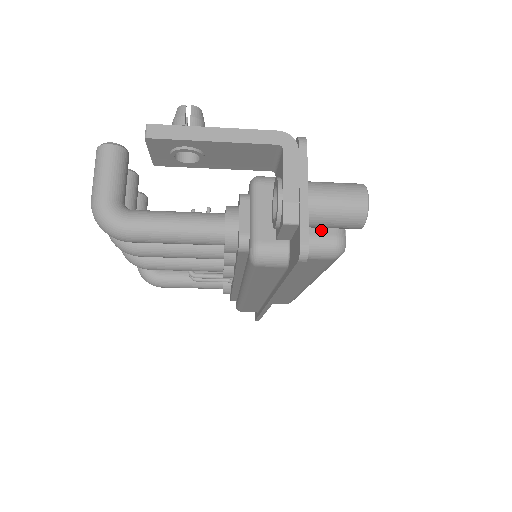
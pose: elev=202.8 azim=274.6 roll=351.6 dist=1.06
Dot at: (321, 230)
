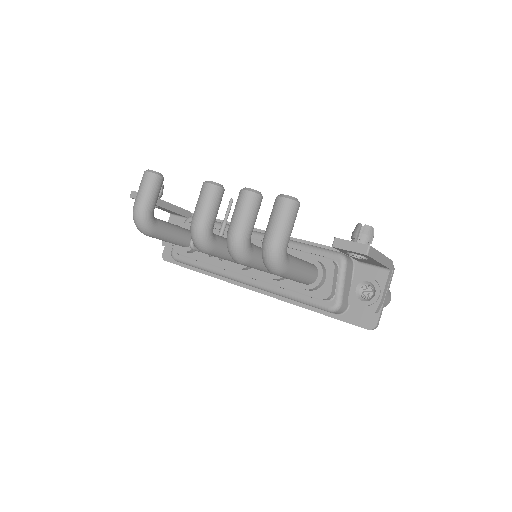
Dot at: occluded
